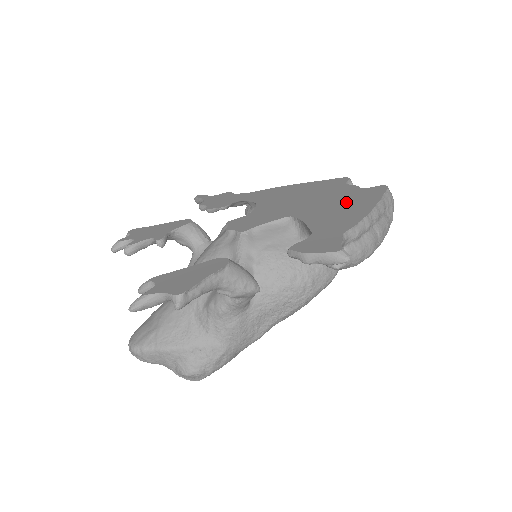
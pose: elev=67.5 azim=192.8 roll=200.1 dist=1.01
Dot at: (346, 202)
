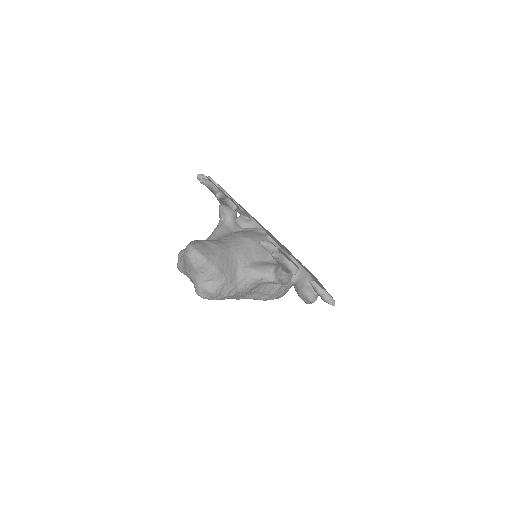
Dot at: (307, 270)
